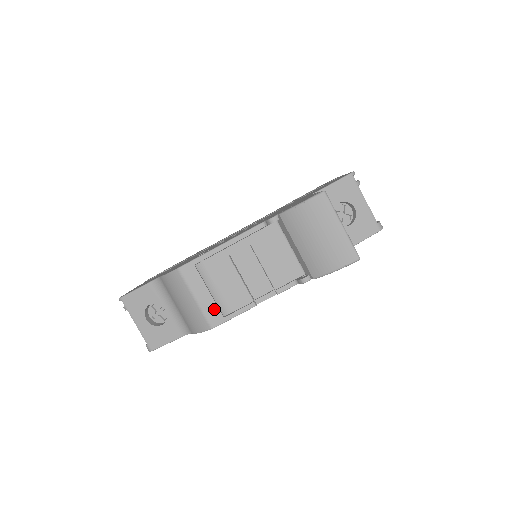
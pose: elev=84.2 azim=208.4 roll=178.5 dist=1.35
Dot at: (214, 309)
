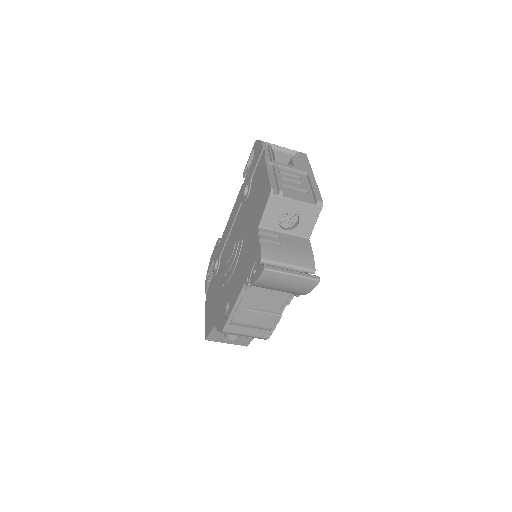
Dot at: (261, 332)
